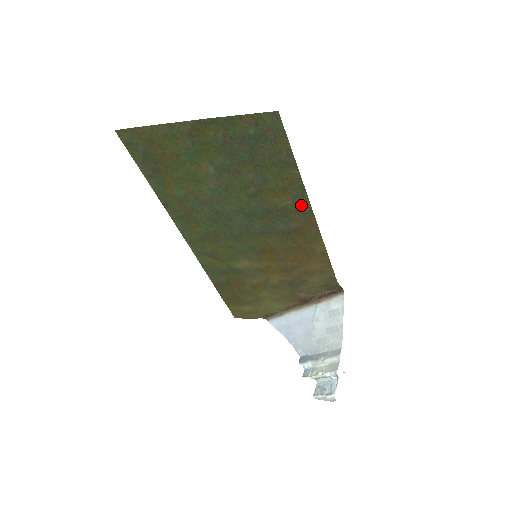
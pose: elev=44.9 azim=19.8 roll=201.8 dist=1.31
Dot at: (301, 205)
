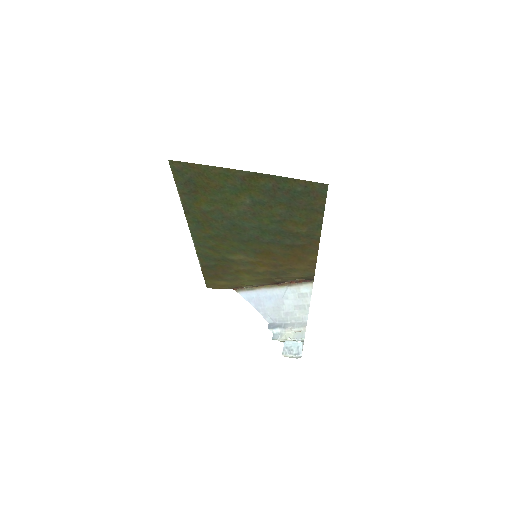
Dot at: (313, 234)
